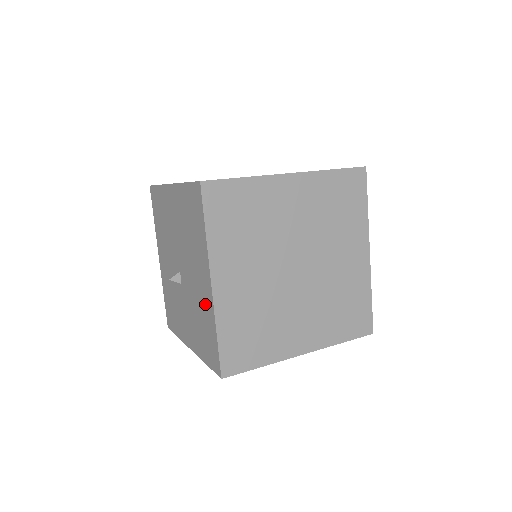
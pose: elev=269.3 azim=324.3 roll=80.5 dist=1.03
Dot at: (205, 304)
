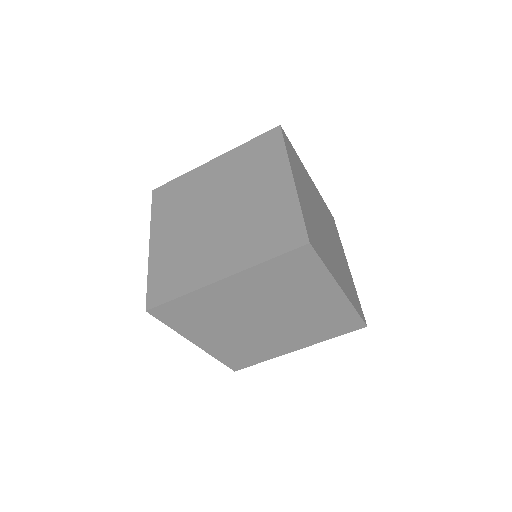
Dot at: occluded
